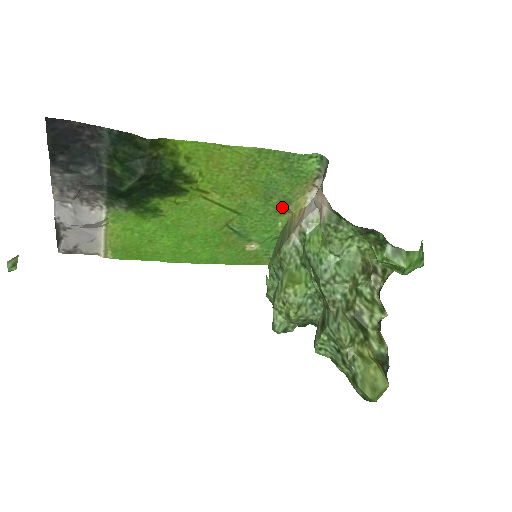
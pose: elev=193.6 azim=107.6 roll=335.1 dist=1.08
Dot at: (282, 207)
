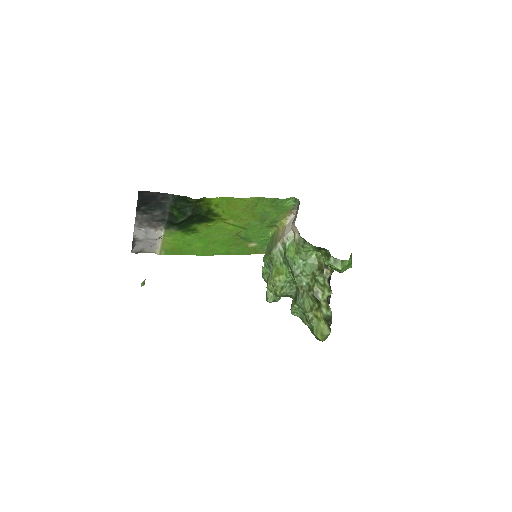
Dot at: (272, 224)
